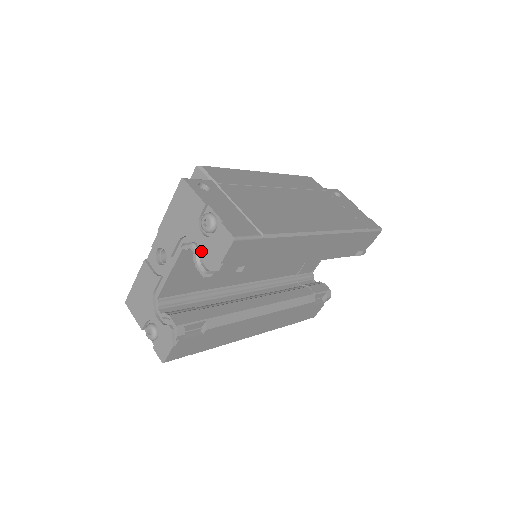
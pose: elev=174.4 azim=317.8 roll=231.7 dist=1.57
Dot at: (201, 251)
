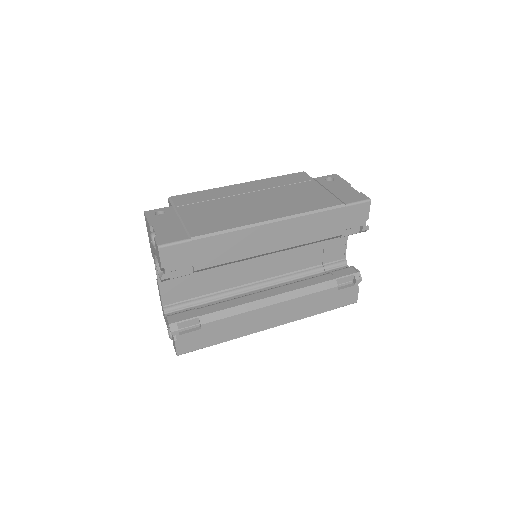
Dot at: occluded
